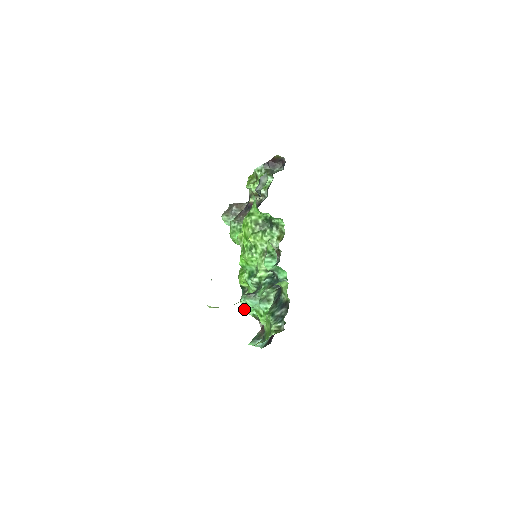
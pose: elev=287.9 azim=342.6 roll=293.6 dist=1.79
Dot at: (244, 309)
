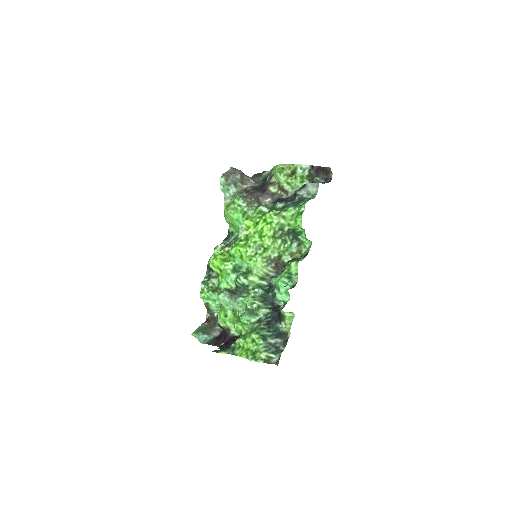
Dot at: (202, 294)
